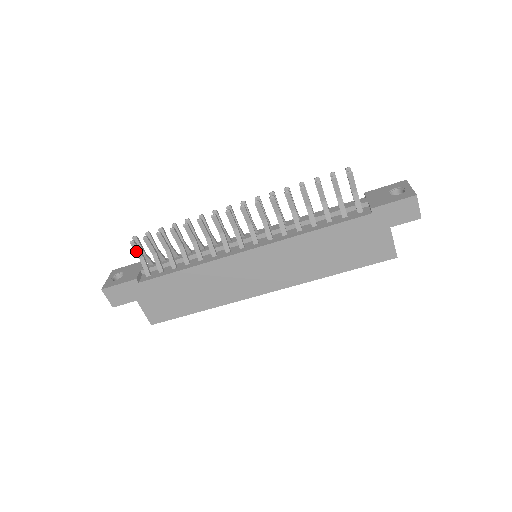
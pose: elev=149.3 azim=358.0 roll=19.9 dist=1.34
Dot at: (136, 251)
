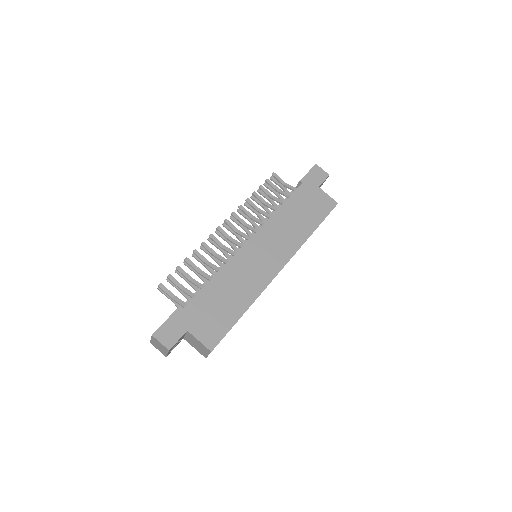
Dot at: (166, 292)
